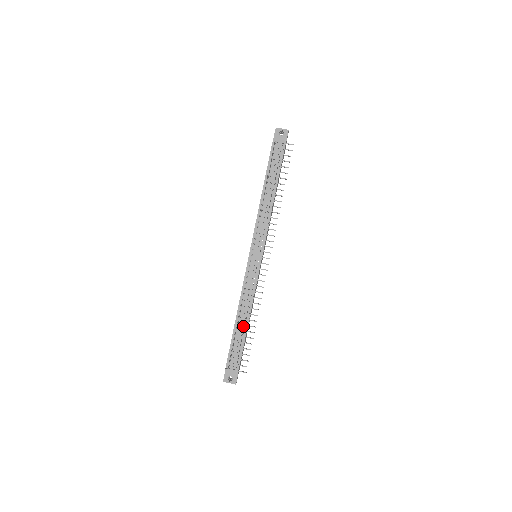
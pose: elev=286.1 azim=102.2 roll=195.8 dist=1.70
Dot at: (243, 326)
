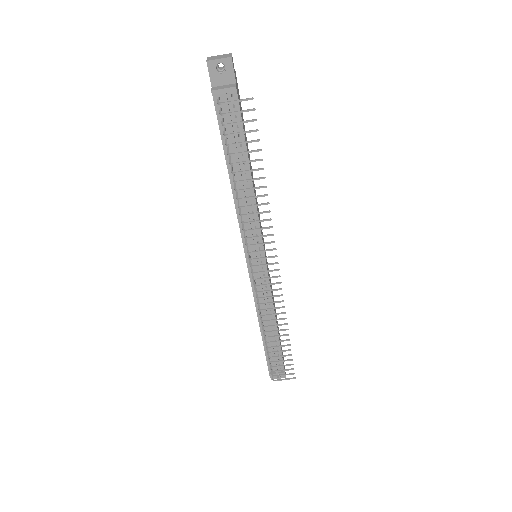
Dot at: (272, 334)
